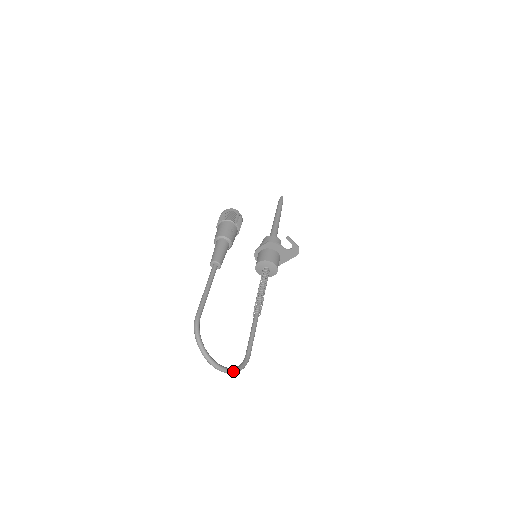
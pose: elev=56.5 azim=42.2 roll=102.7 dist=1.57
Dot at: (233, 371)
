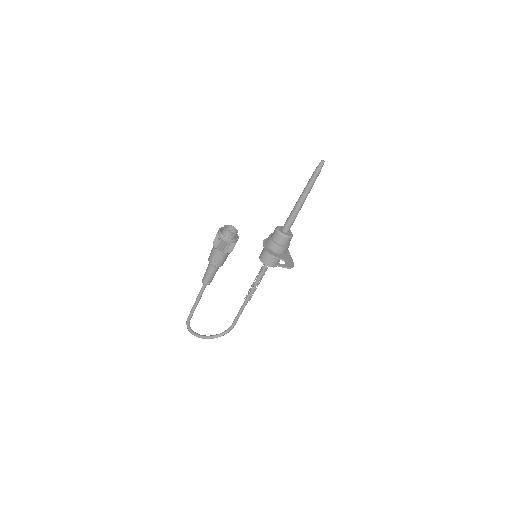
Dot at: occluded
